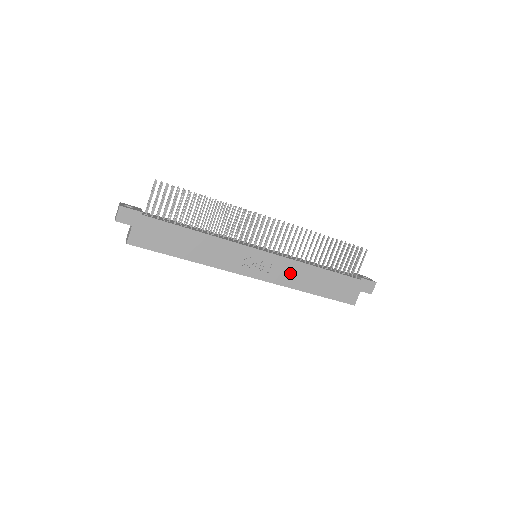
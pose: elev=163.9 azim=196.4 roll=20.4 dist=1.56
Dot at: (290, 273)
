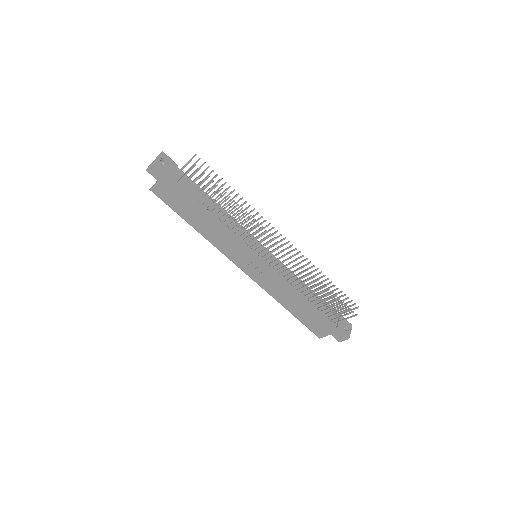
Dot at: (275, 287)
